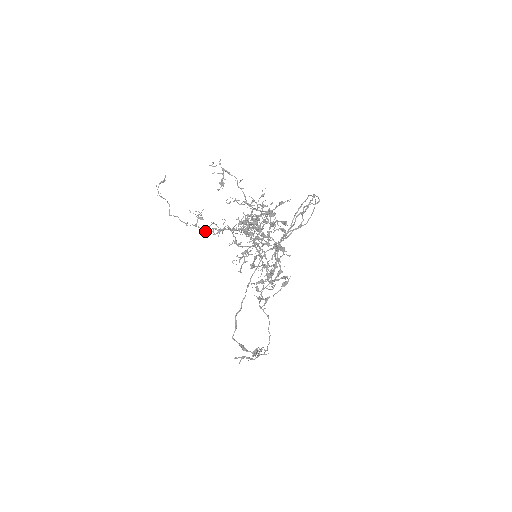
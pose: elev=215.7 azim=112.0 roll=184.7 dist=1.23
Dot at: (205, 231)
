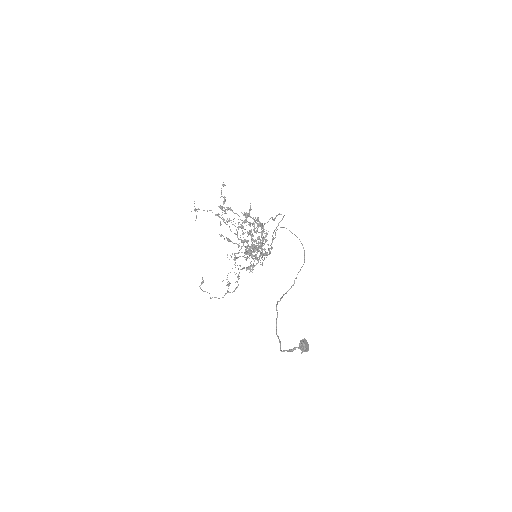
Dot at: (195, 210)
